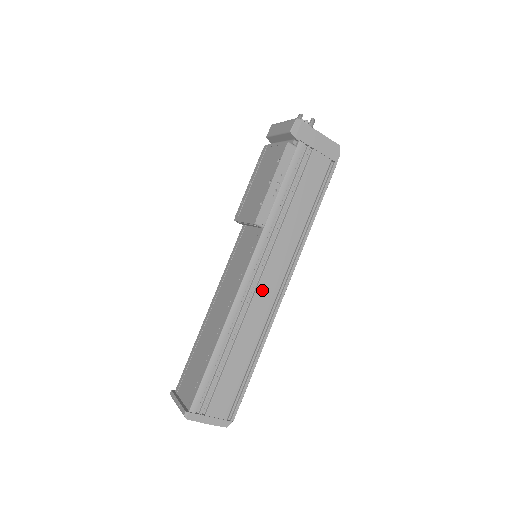
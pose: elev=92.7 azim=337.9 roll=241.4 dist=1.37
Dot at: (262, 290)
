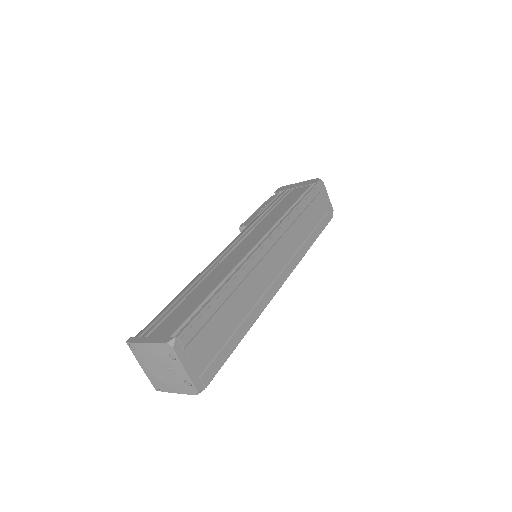
Dot at: (239, 249)
